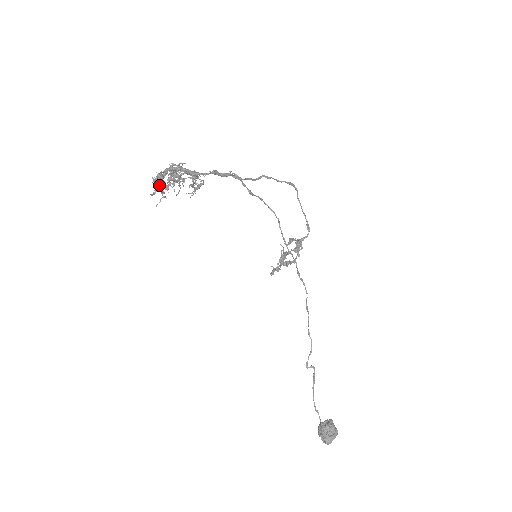
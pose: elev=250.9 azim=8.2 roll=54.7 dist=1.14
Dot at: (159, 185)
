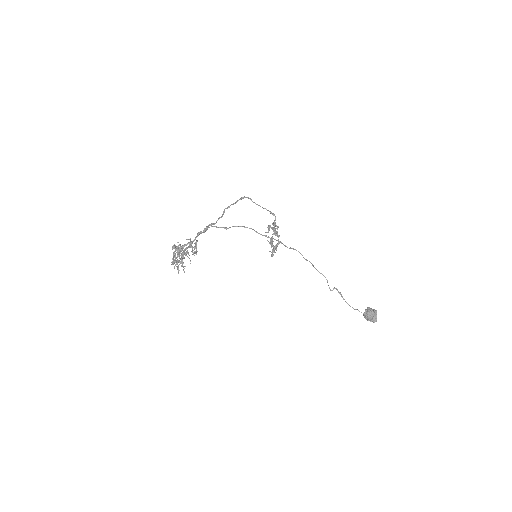
Dot at: occluded
